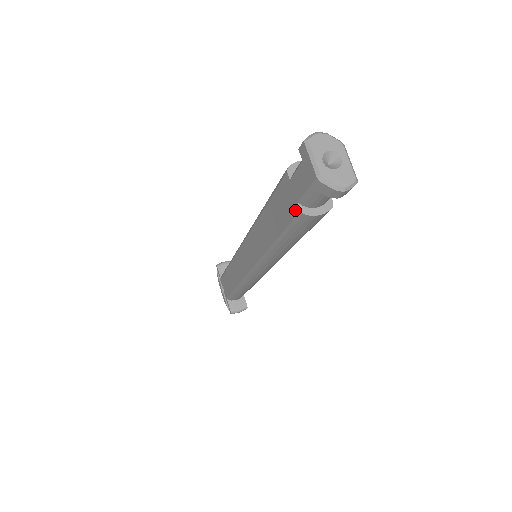
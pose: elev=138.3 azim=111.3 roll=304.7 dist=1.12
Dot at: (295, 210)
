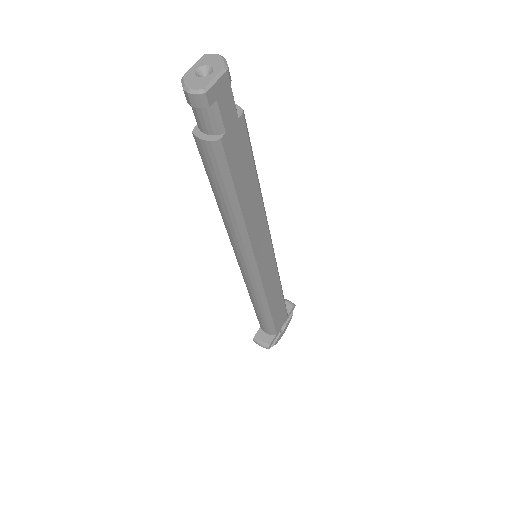
Dot at: occluded
